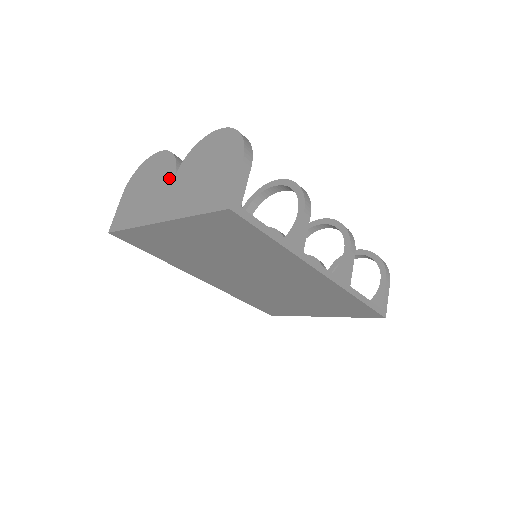
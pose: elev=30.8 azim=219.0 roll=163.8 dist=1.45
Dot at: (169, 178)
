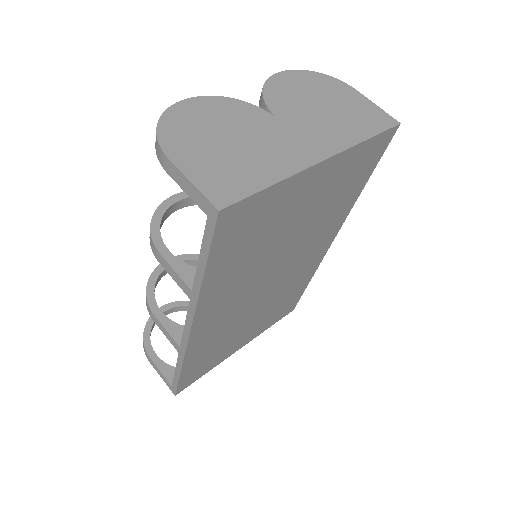
Dot at: (266, 119)
